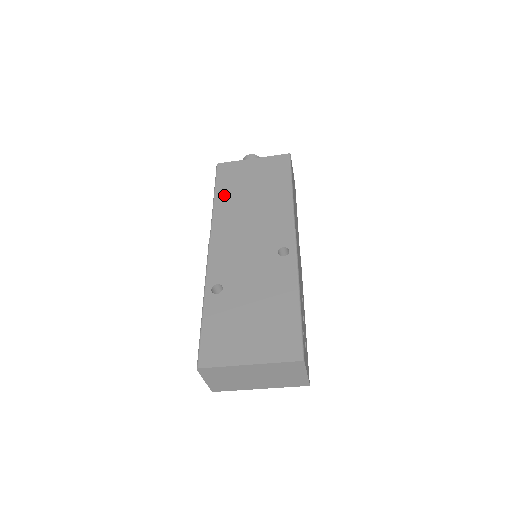
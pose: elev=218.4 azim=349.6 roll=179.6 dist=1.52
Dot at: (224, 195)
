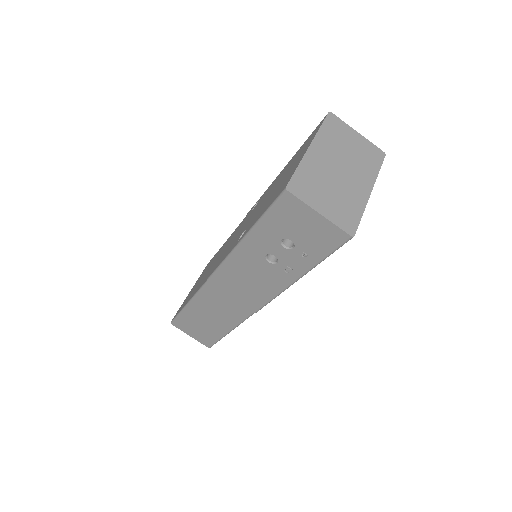
Dot at: (191, 295)
